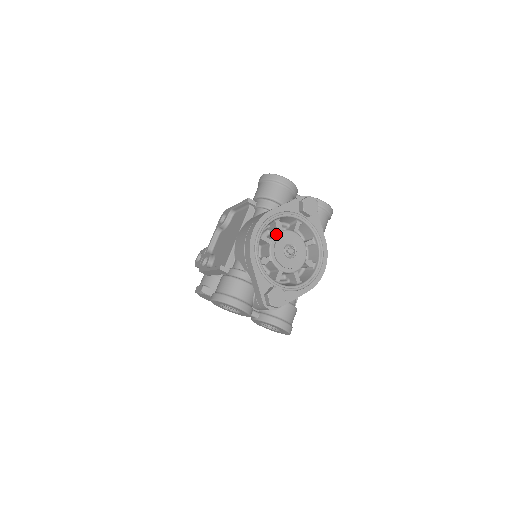
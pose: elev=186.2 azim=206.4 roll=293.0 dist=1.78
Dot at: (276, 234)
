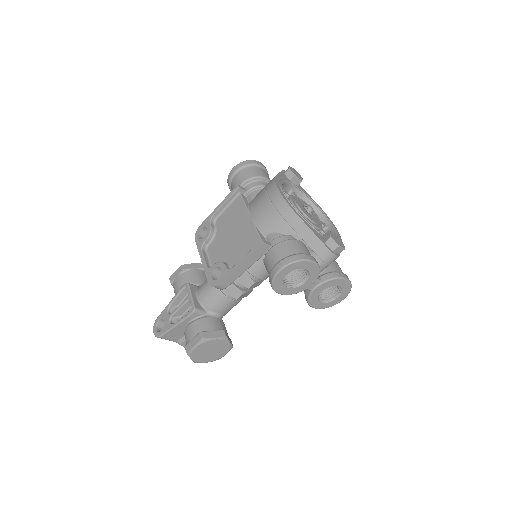
Dot at: (290, 197)
